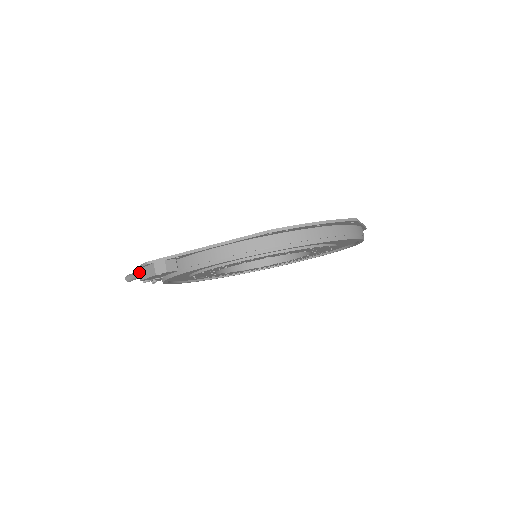
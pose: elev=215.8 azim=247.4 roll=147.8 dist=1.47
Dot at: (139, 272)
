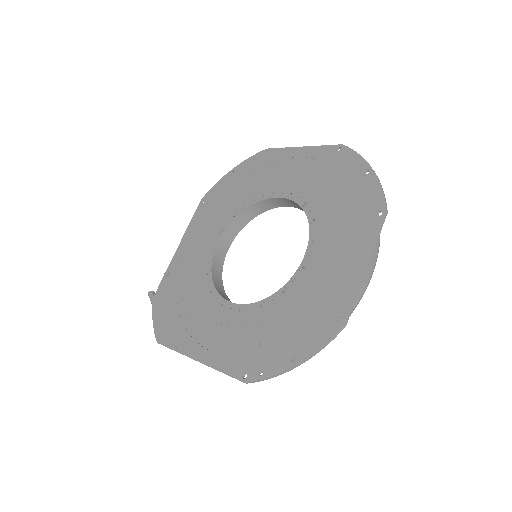
Dot at: occluded
